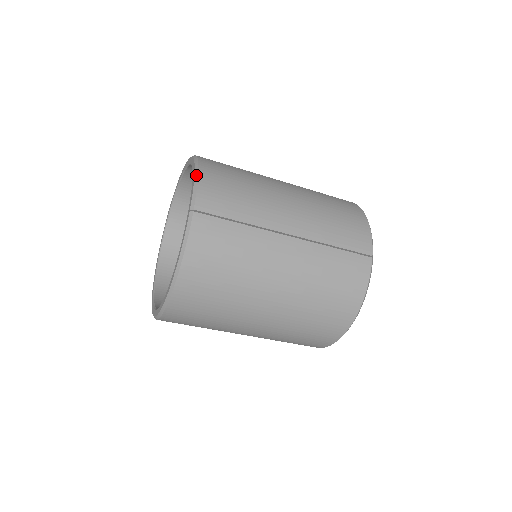
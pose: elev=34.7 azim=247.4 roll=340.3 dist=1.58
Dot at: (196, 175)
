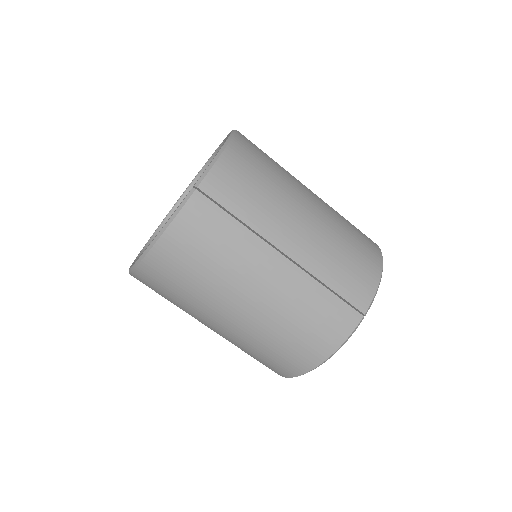
Dot at: (219, 153)
